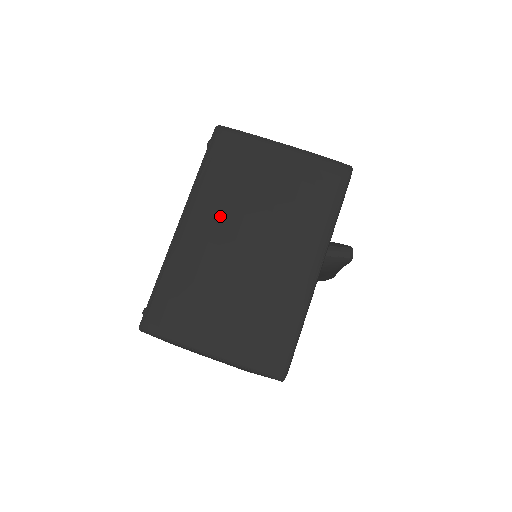
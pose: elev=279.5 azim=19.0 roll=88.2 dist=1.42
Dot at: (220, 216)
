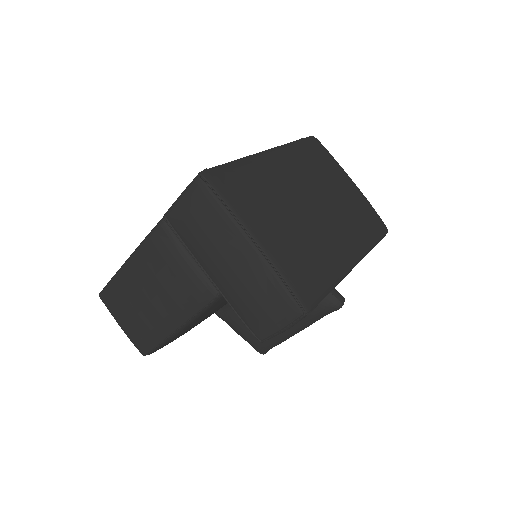
Dot at: (301, 172)
